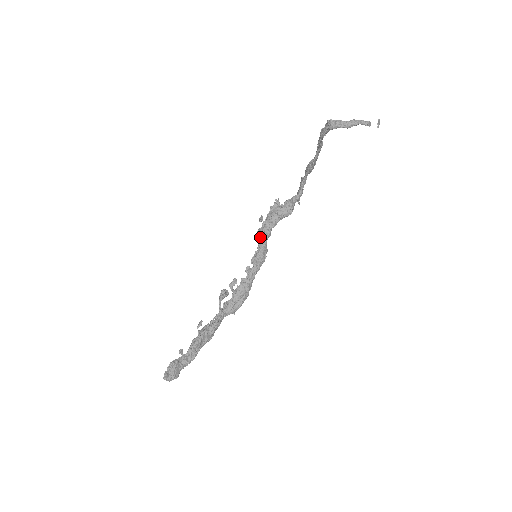
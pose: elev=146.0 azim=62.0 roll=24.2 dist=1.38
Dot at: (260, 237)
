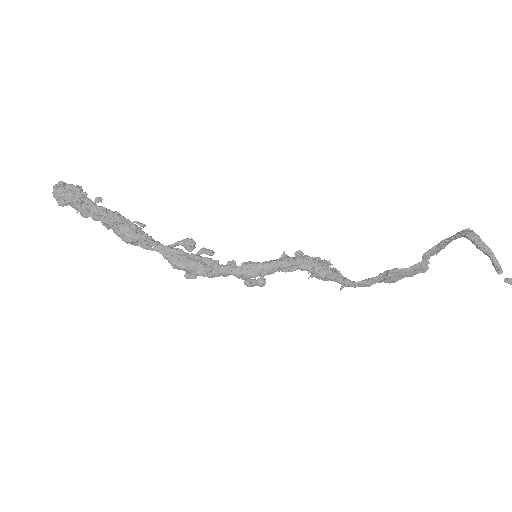
Dot at: (278, 260)
